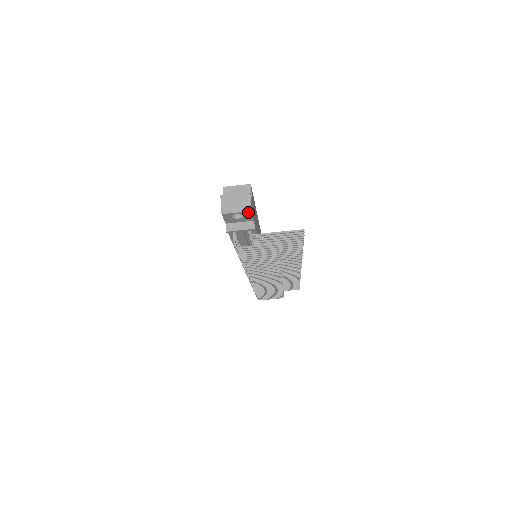
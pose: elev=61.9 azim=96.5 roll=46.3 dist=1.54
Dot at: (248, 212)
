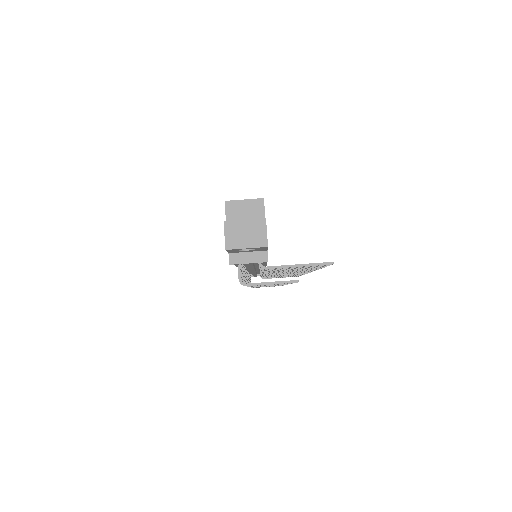
Dot at: (262, 247)
